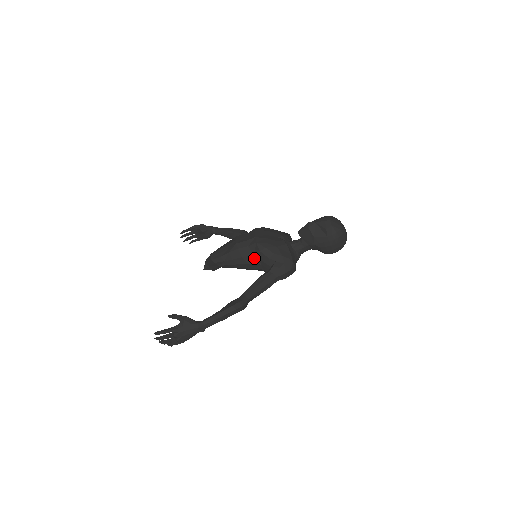
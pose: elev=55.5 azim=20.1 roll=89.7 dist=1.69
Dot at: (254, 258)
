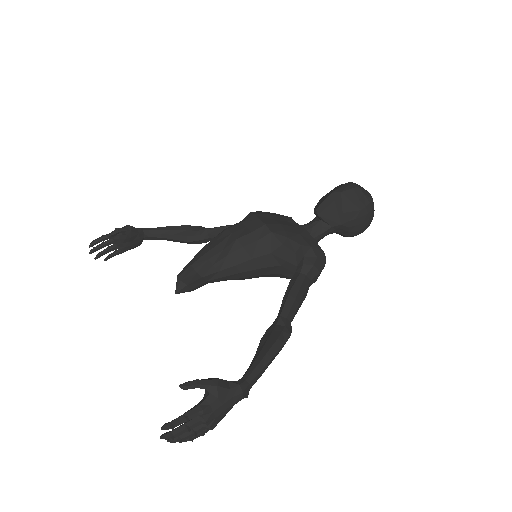
Dot at: (270, 257)
